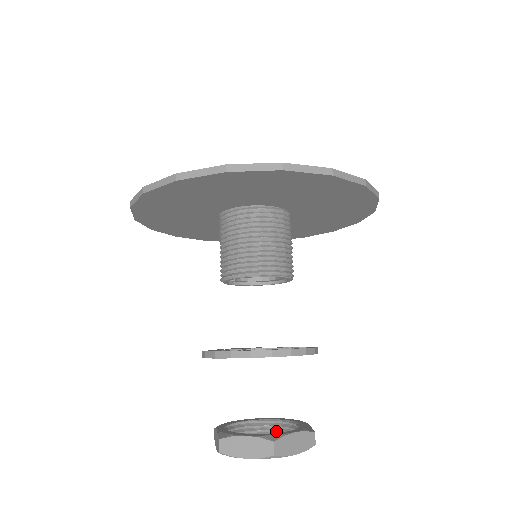
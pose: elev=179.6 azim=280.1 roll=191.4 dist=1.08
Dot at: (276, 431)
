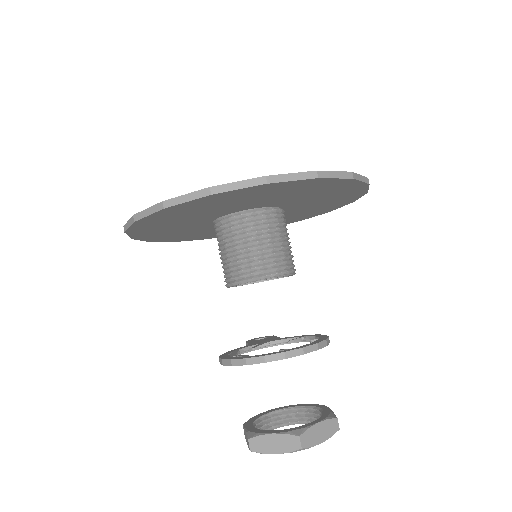
Dot at: (301, 417)
